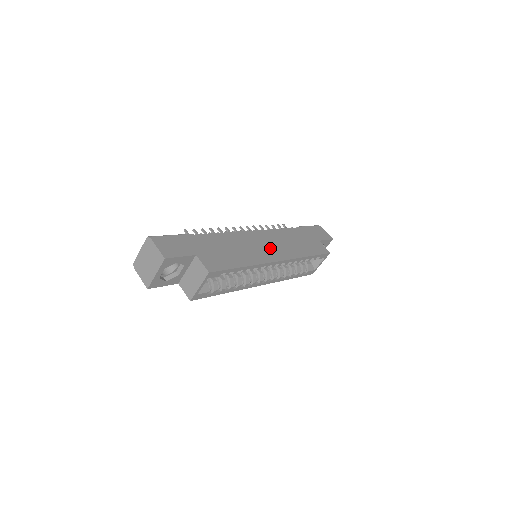
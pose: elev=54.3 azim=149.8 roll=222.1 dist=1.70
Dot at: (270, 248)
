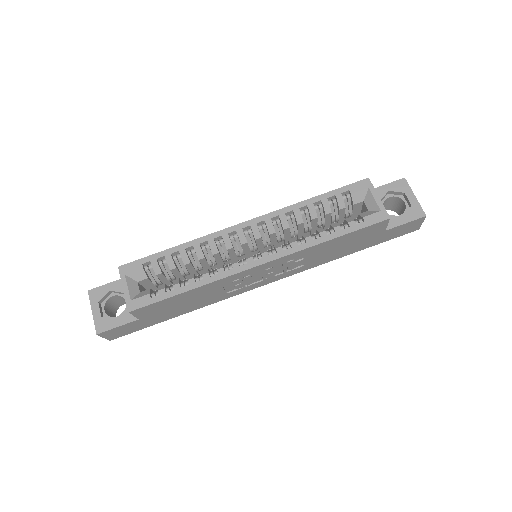
Dot at: occluded
